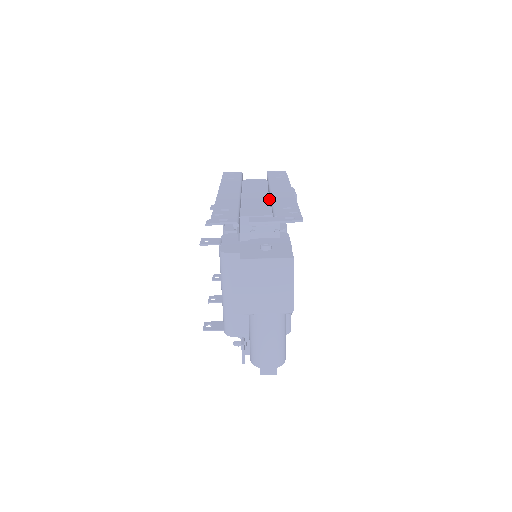
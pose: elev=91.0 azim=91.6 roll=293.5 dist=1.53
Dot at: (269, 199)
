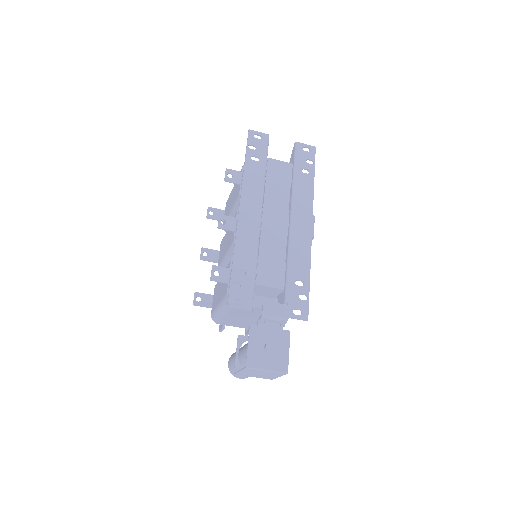
Dot at: (287, 235)
